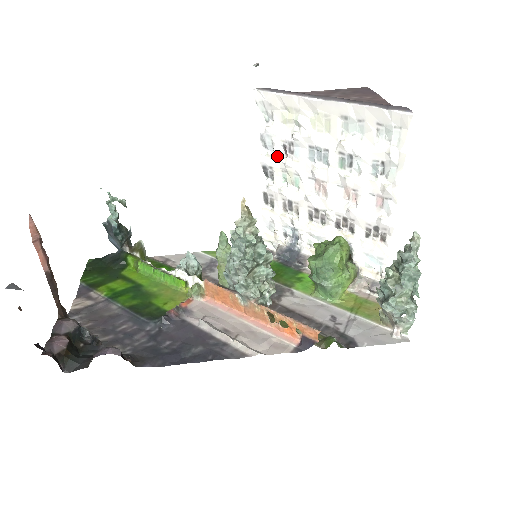
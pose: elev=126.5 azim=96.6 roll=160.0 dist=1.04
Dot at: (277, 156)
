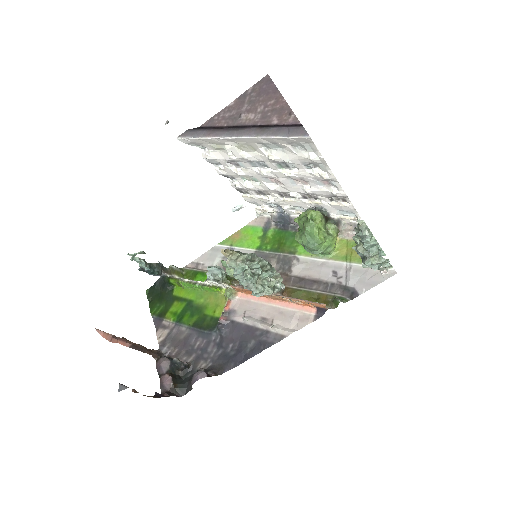
Dot at: (228, 169)
